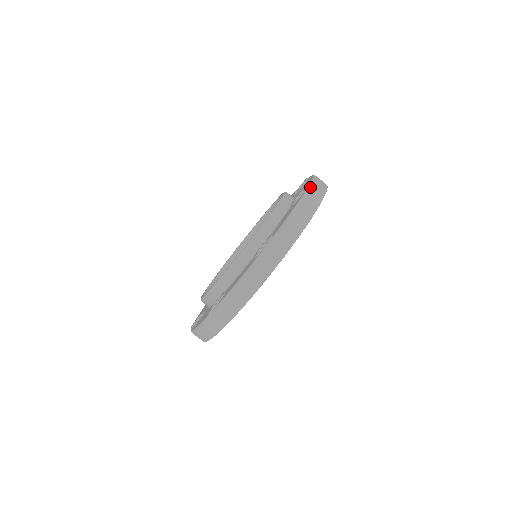
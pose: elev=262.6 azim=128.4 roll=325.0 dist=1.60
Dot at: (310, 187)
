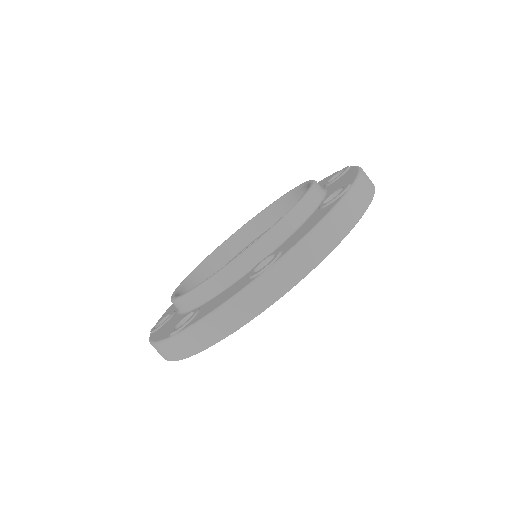
Dot at: (268, 272)
